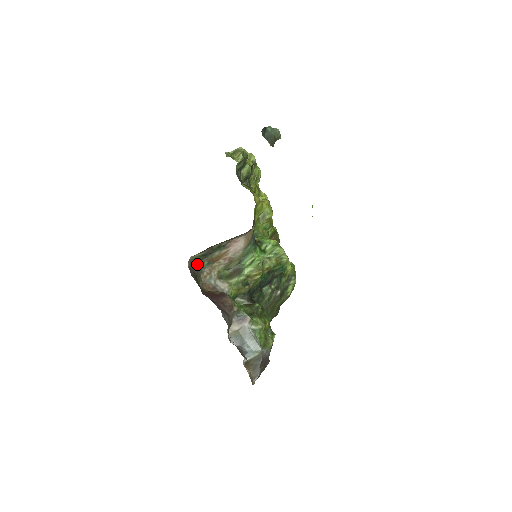
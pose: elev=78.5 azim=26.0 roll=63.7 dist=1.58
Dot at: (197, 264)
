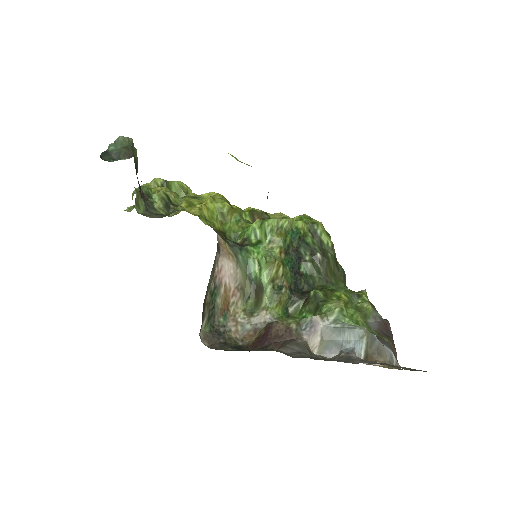
Dot at: (214, 332)
